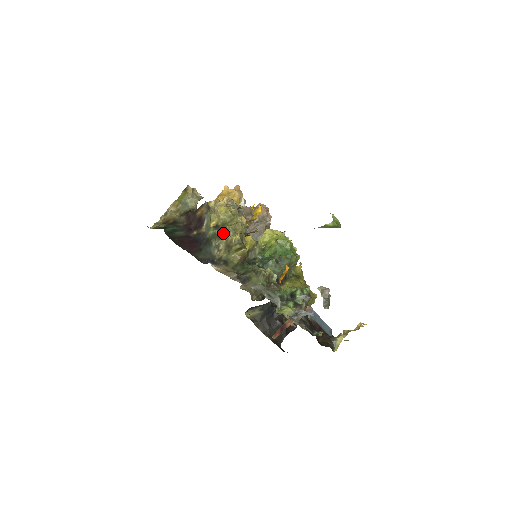
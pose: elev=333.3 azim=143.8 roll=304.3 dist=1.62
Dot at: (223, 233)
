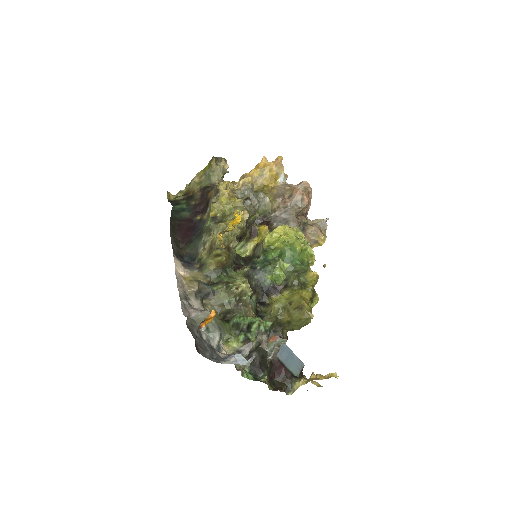
Dot at: (215, 229)
